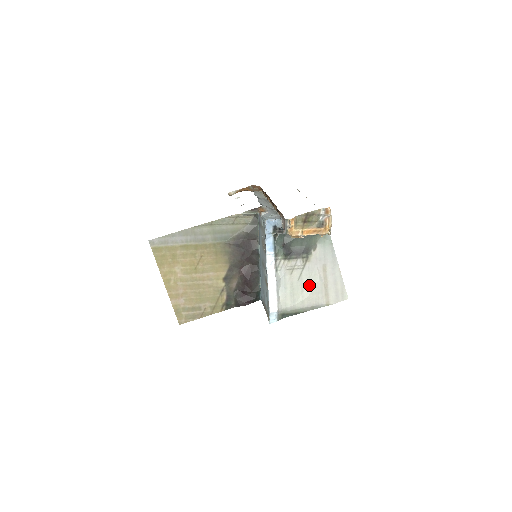
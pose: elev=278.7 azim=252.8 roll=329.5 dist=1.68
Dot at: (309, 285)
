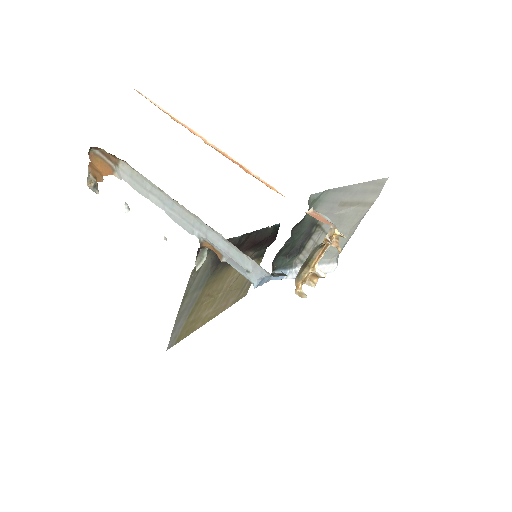
Dot at: (342, 225)
